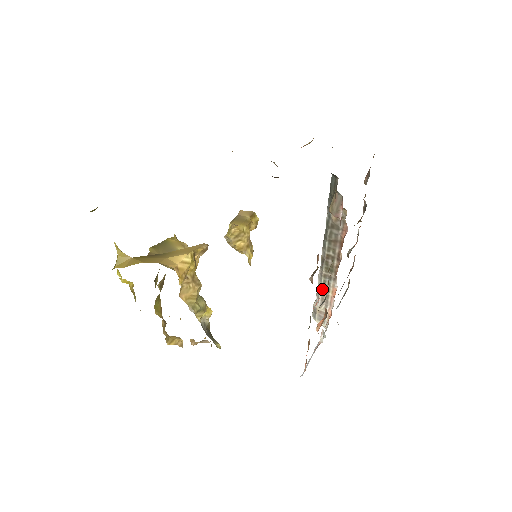
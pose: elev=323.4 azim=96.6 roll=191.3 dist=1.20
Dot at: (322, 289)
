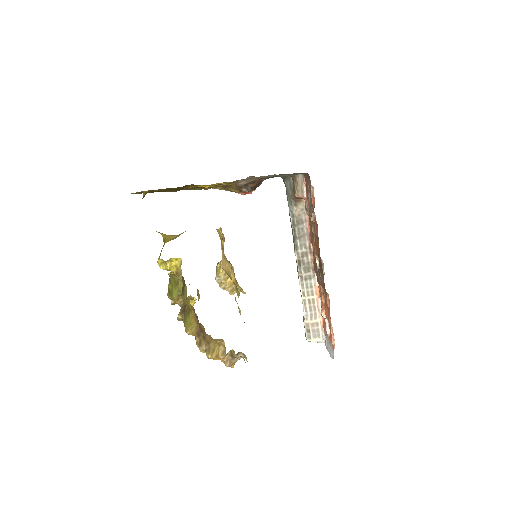
Dot at: (307, 295)
